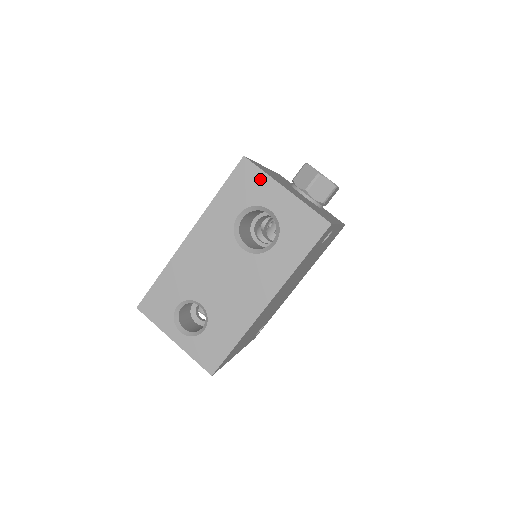
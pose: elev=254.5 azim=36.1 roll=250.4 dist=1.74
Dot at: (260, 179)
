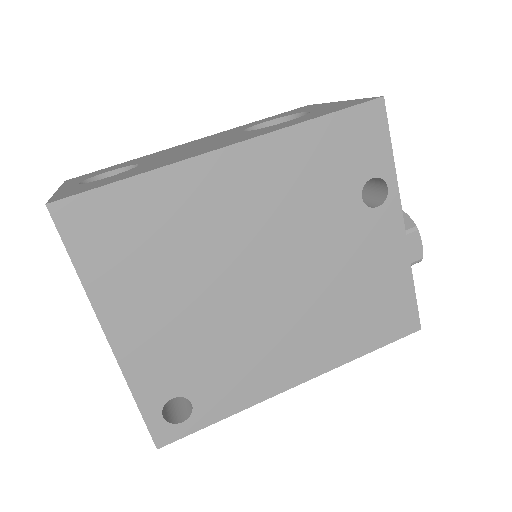
Dot at: (313, 106)
